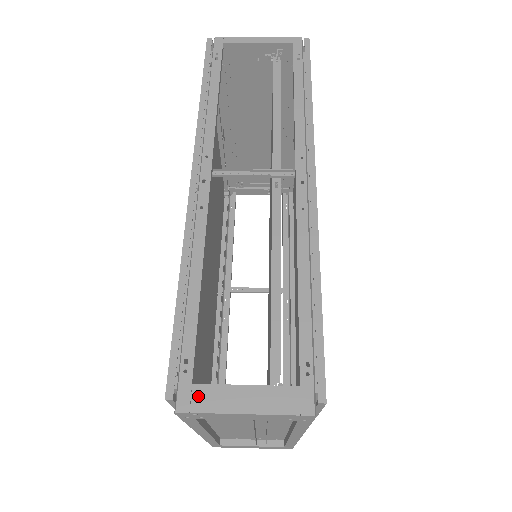
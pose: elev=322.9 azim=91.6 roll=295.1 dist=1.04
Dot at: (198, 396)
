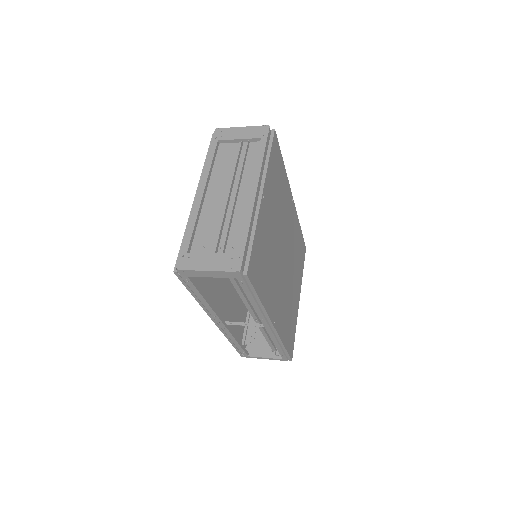
Dot at: occluded
